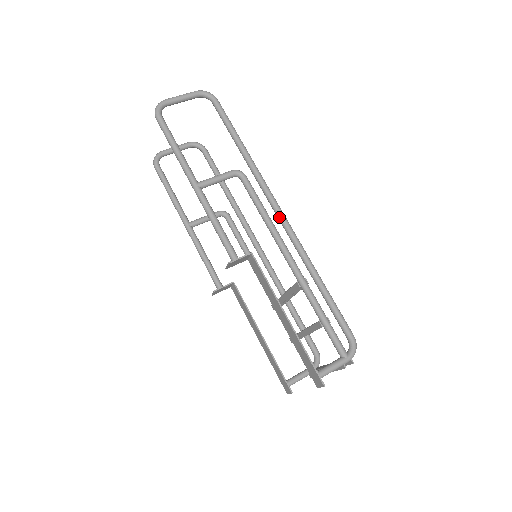
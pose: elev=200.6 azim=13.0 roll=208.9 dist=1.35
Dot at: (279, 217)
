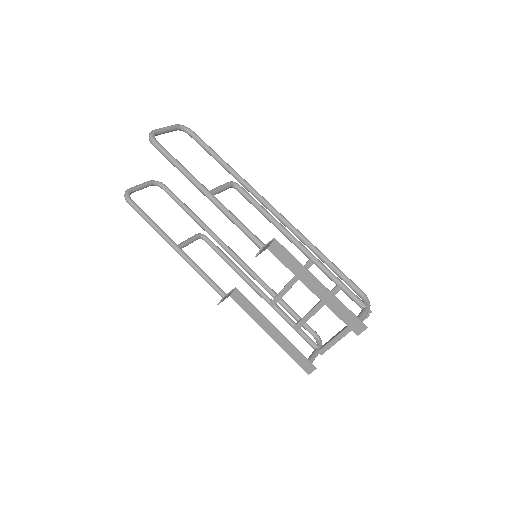
Dot at: (276, 214)
